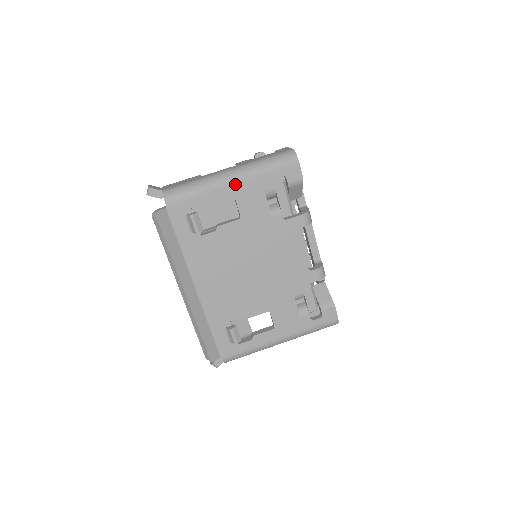
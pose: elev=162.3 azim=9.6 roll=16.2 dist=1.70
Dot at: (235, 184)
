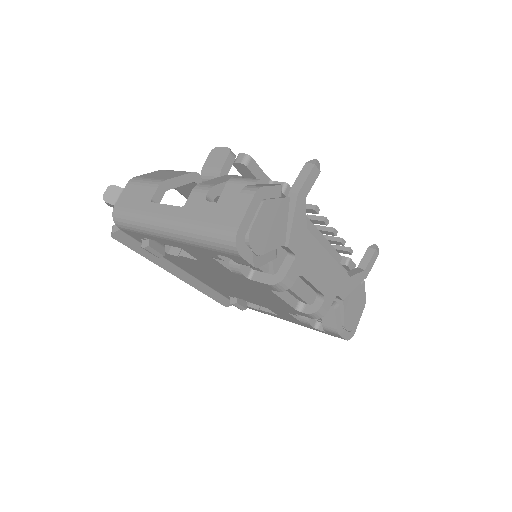
Dot at: (174, 241)
